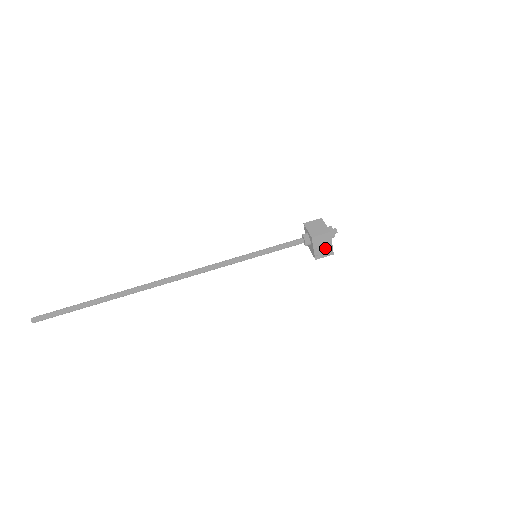
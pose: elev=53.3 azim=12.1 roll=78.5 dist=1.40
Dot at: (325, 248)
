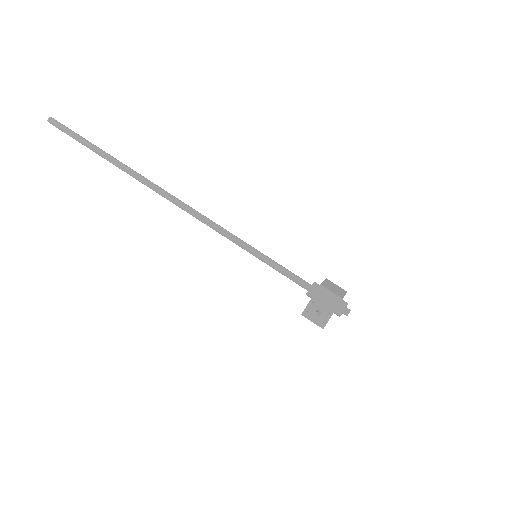
Dot at: (322, 312)
